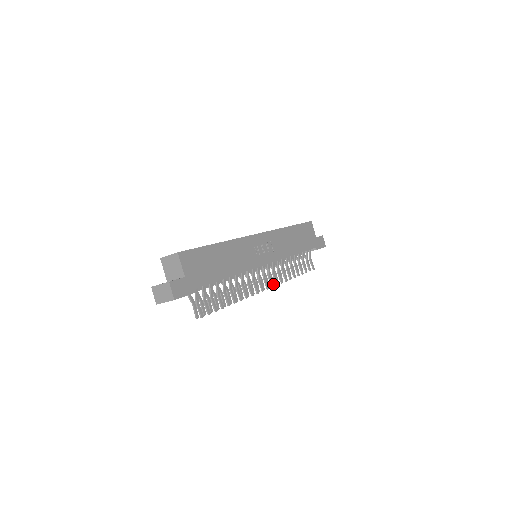
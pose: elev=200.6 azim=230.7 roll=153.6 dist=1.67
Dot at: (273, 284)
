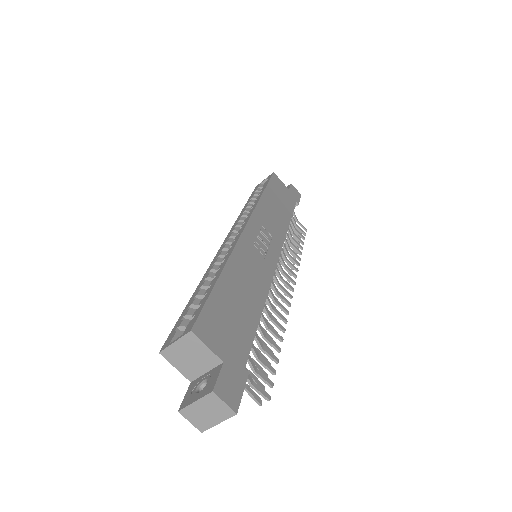
Dot at: (293, 280)
